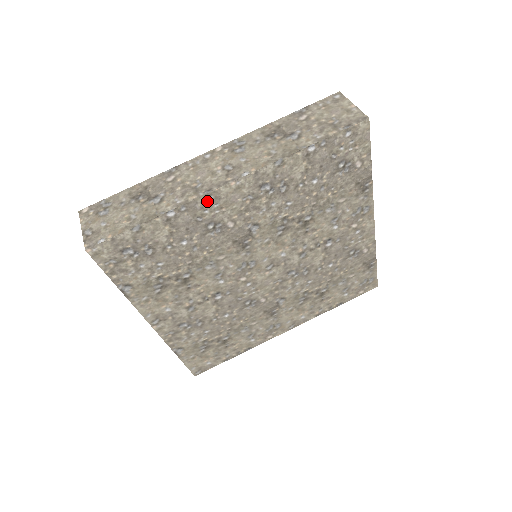
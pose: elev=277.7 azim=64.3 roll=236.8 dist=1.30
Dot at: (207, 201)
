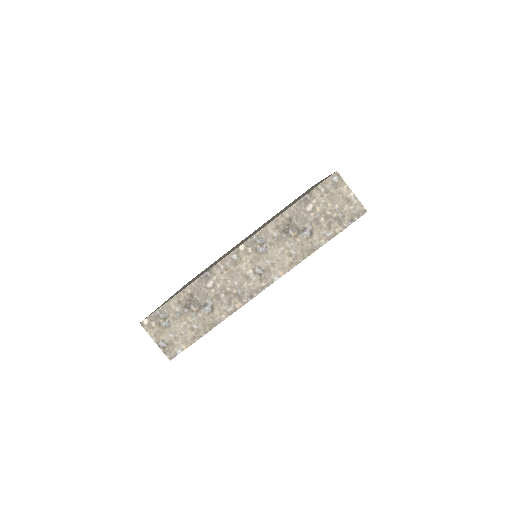
Dot at: occluded
